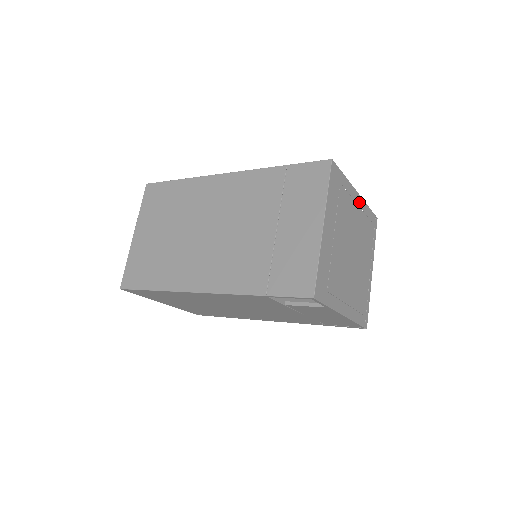
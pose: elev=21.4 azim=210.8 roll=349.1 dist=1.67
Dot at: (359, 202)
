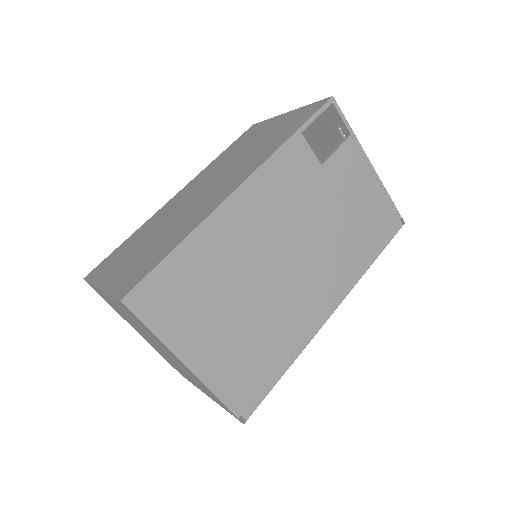
Dot at: occluded
